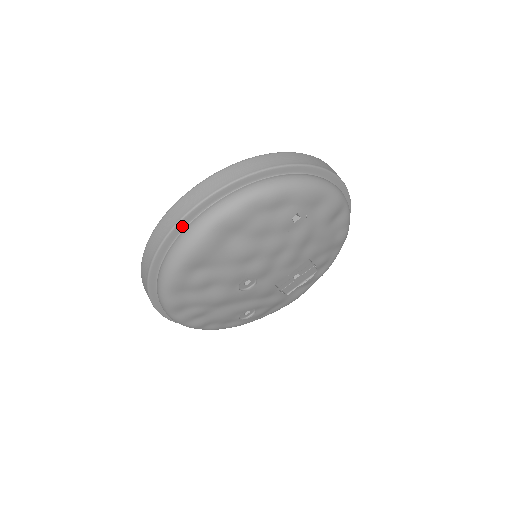
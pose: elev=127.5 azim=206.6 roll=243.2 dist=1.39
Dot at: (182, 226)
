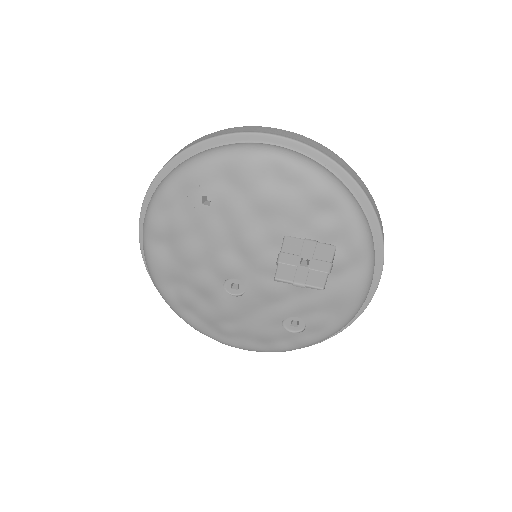
Dot at: occluded
